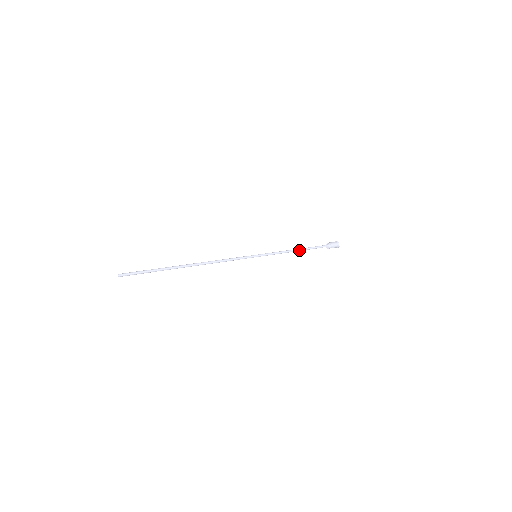
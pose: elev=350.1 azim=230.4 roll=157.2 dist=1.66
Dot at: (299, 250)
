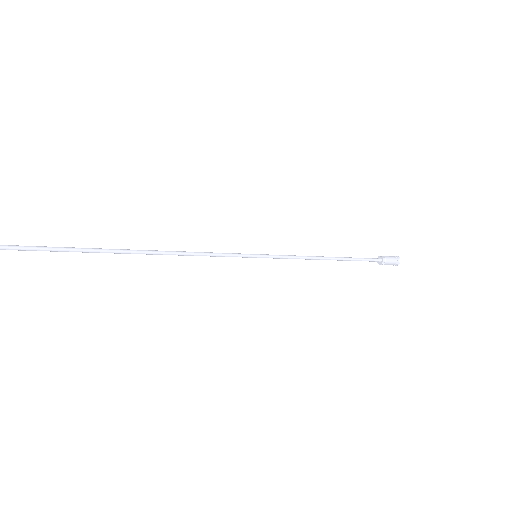
Dot at: (331, 259)
